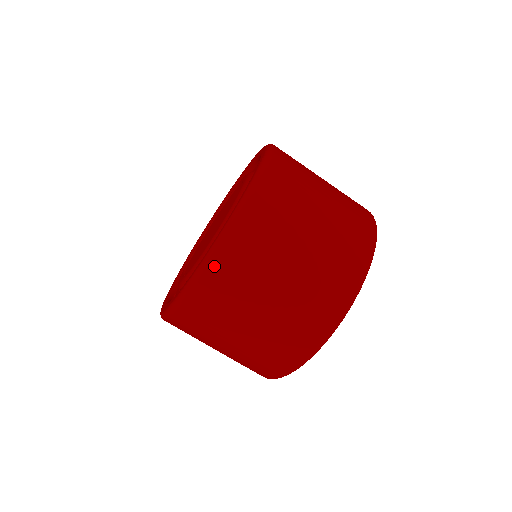
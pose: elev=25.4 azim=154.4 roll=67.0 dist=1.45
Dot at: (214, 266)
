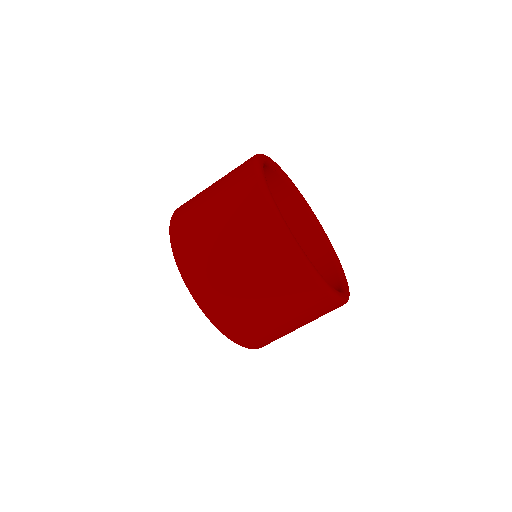
Dot at: (241, 342)
